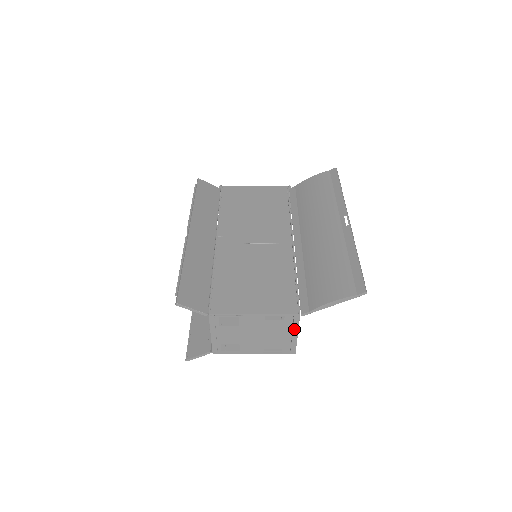
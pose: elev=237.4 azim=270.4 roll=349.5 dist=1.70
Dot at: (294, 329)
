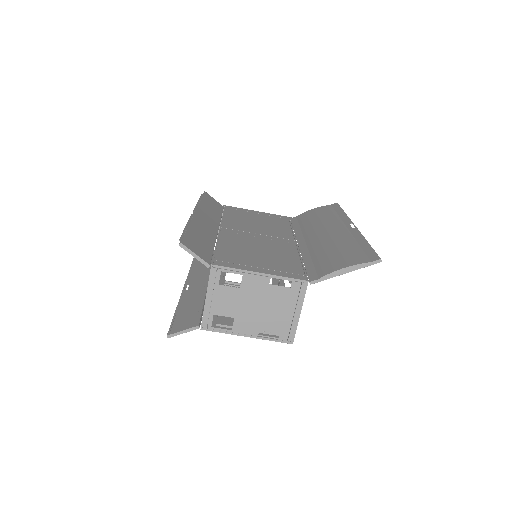
Dot at: (298, 303)
